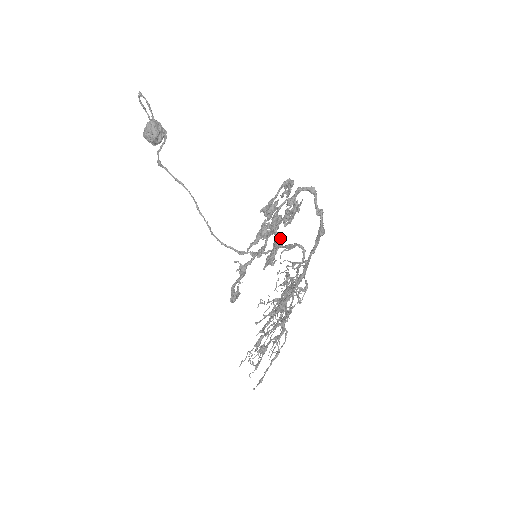
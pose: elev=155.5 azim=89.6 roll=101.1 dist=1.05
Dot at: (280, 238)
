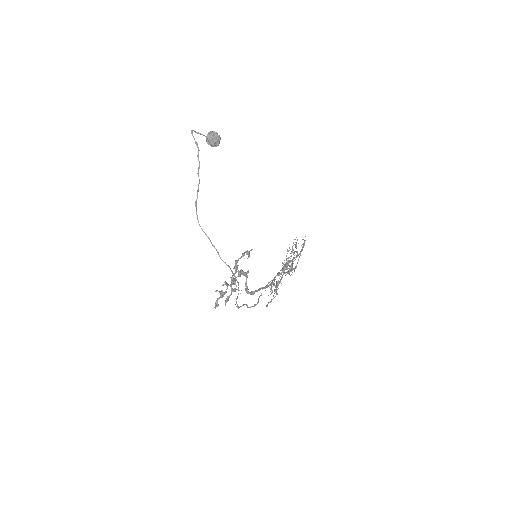
Dot at: (235, 288)
